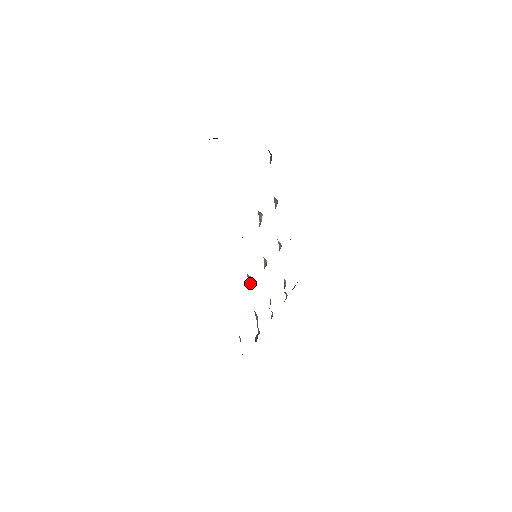
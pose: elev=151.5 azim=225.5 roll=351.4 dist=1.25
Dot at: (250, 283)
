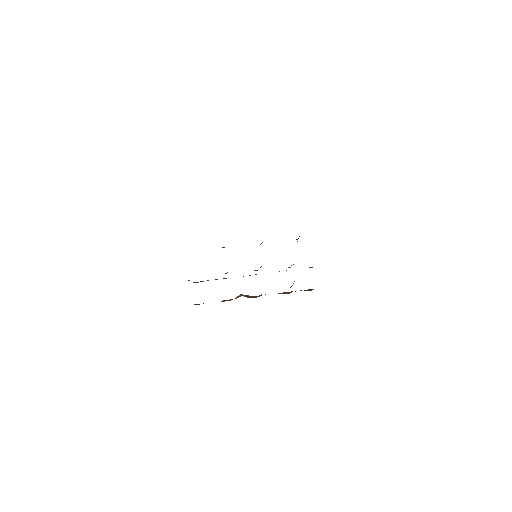
Dot at: (226, 273)
